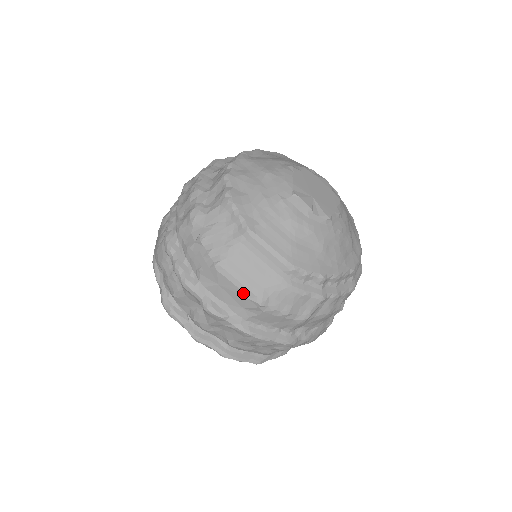
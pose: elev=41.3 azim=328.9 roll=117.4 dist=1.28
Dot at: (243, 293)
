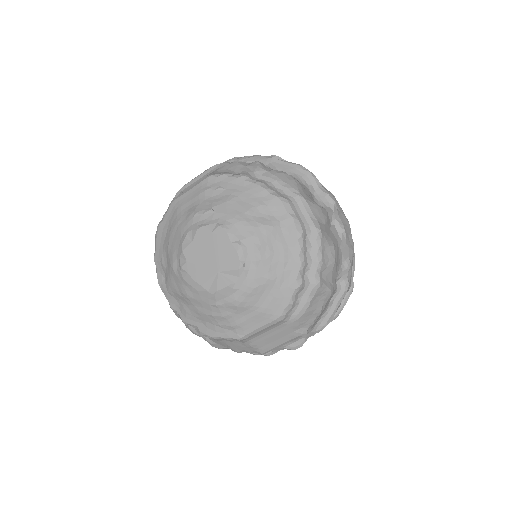
Dot at: occluded
